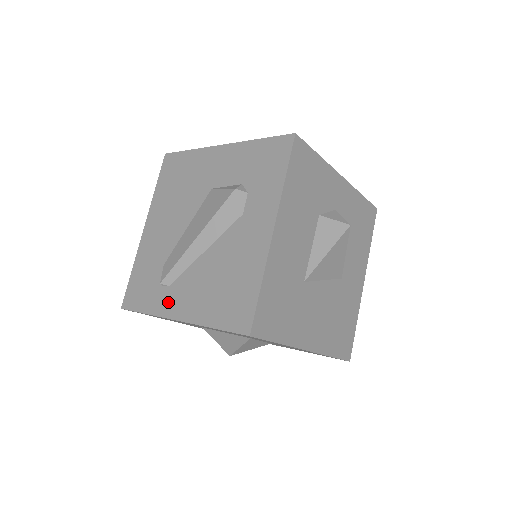
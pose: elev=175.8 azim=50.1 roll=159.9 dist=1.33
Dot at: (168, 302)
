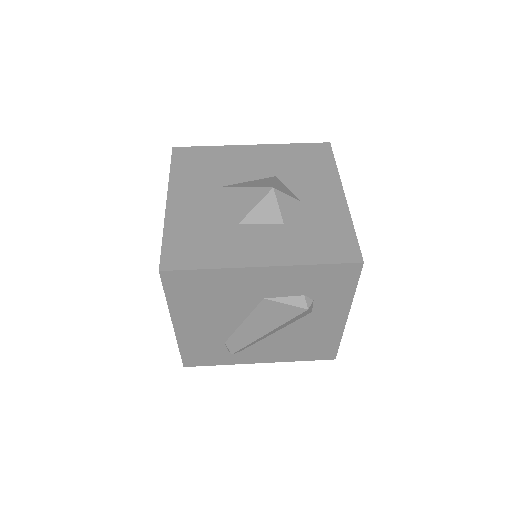
Dot at: (245, 358)
